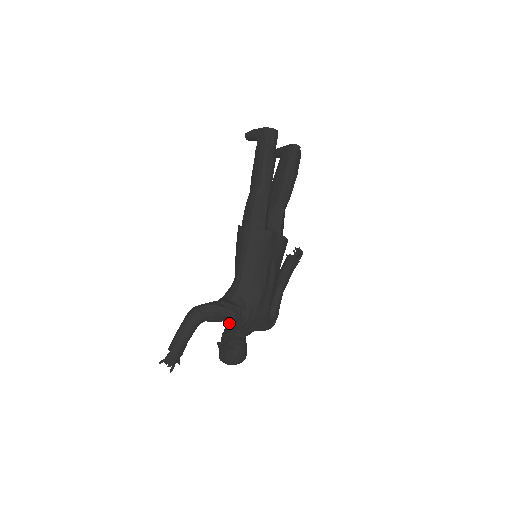
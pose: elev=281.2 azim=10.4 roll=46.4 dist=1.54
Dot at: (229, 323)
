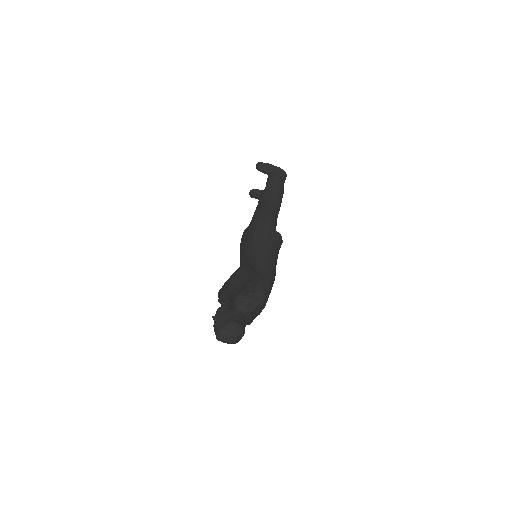
Dot at: (243, 299)
